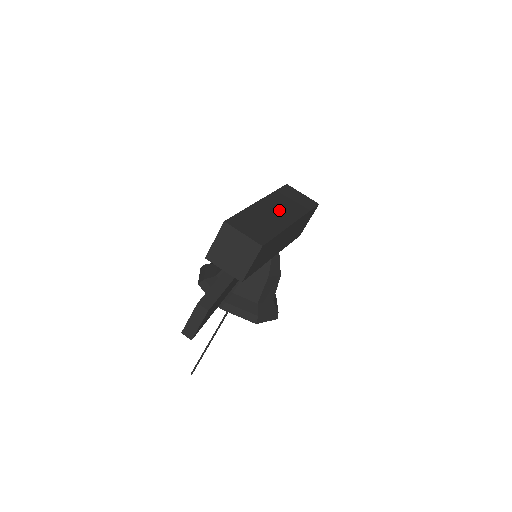
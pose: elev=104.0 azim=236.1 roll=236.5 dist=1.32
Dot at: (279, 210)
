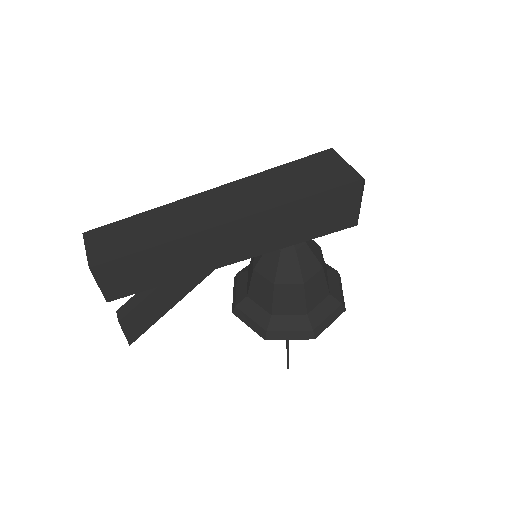
Dot at: (222, 204)
